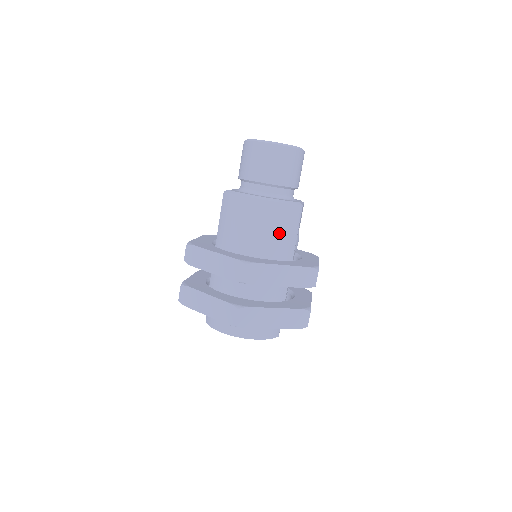
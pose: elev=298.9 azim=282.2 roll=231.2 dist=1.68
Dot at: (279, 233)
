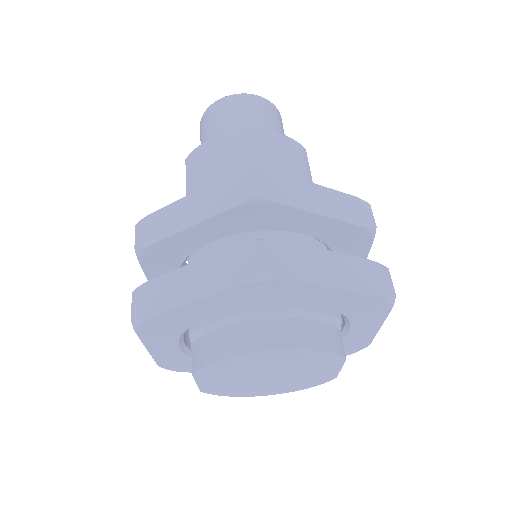
Dot at: (287, 169)
